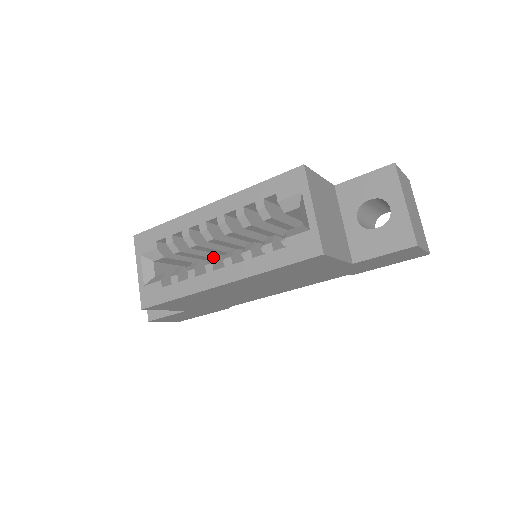
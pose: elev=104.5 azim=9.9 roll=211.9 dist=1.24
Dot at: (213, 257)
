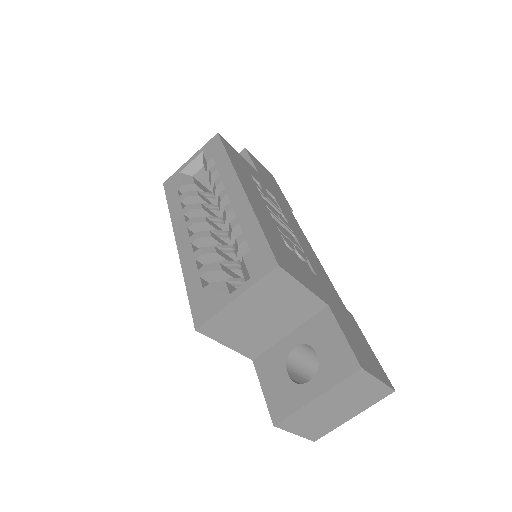
Dot at: (203, 220)
